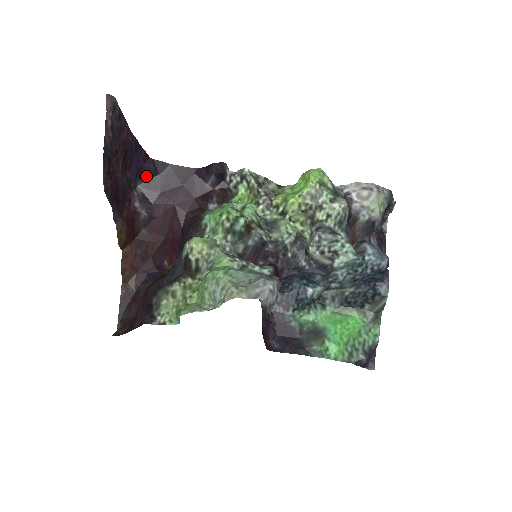
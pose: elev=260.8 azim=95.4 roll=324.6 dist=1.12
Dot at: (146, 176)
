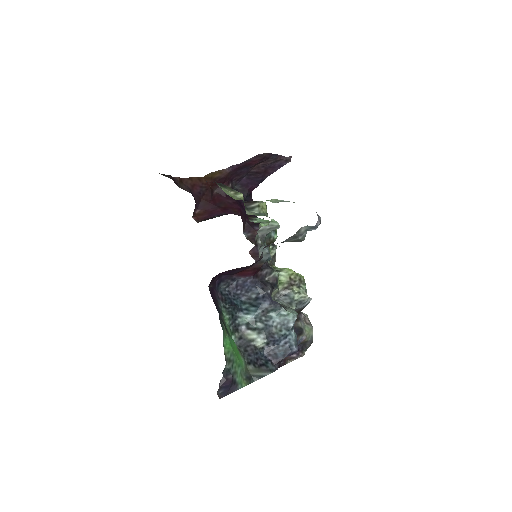
Dot at: (242, 191)
